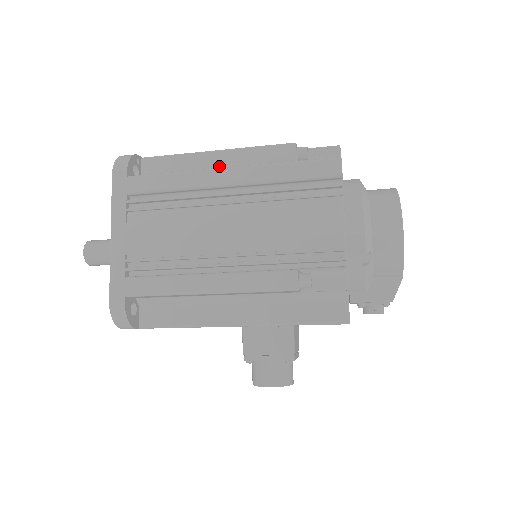
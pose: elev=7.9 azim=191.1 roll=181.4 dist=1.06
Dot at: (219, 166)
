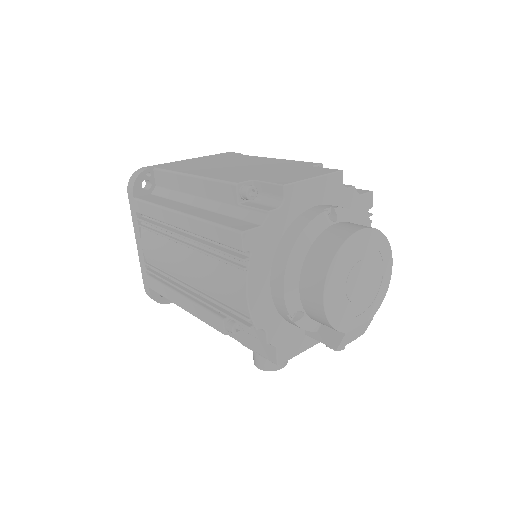
Dot at: (193, 192)
